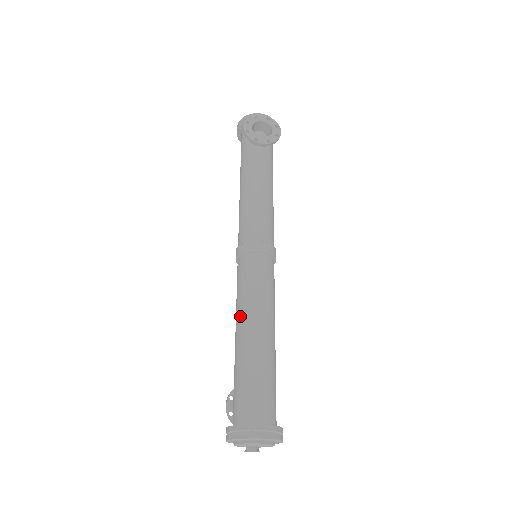
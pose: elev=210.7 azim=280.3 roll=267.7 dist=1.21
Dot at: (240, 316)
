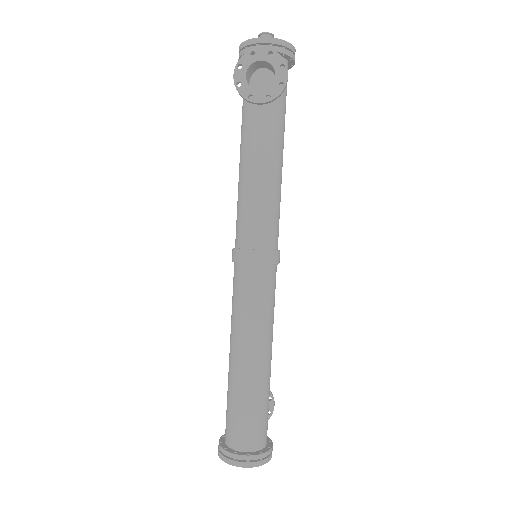
Dot at: (231, 336)
